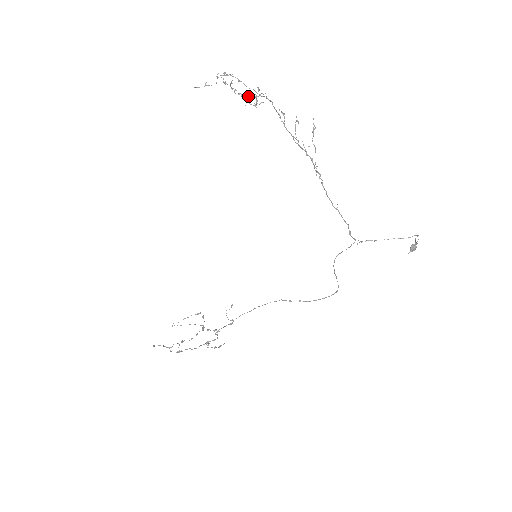
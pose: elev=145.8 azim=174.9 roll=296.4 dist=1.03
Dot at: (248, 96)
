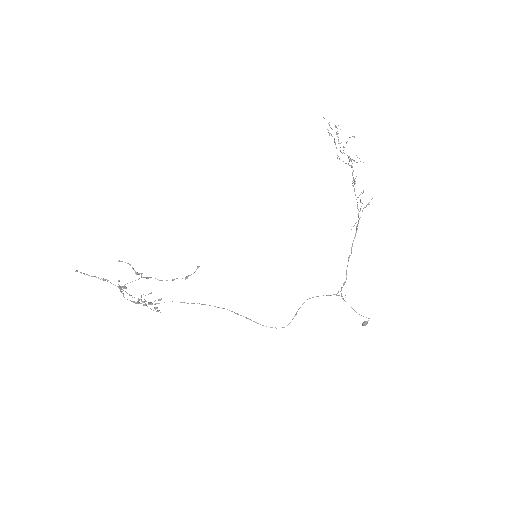
Dot at: (344, 153)
